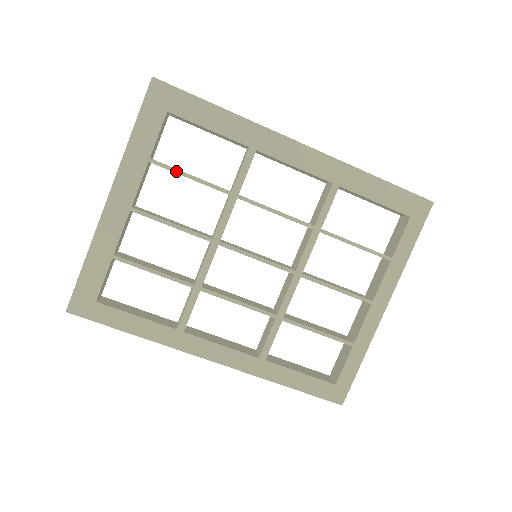
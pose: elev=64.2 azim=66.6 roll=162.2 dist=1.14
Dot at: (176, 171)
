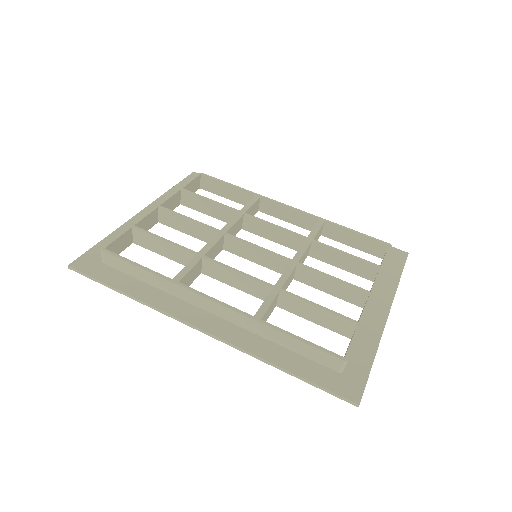
Dot at: (200, 196)
